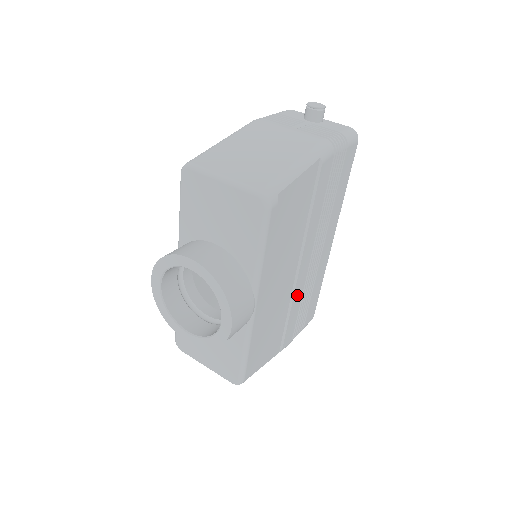
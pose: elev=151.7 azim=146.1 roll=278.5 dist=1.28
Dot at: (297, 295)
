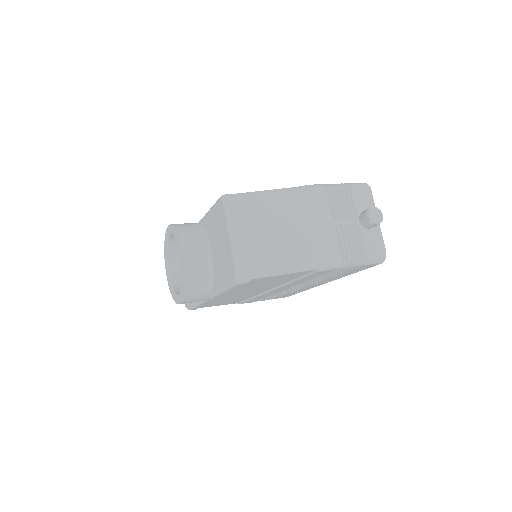
Dot at: (266, 295)
